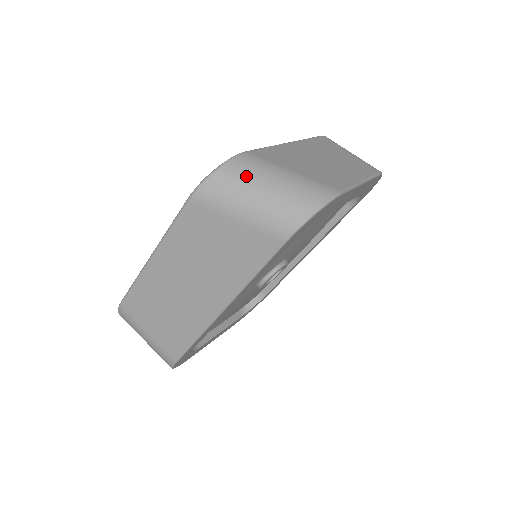
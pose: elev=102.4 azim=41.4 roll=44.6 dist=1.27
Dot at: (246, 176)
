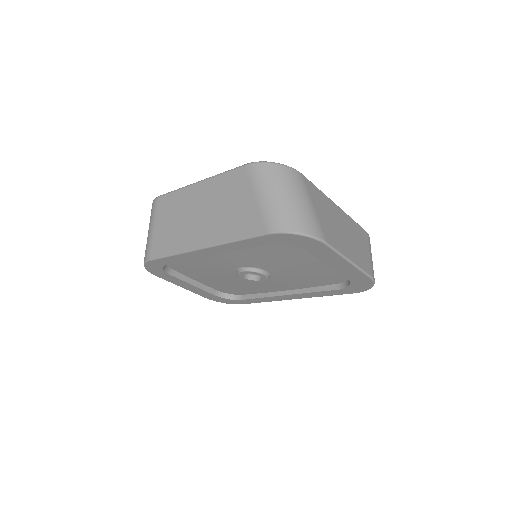
Dot at: (285, 181)
